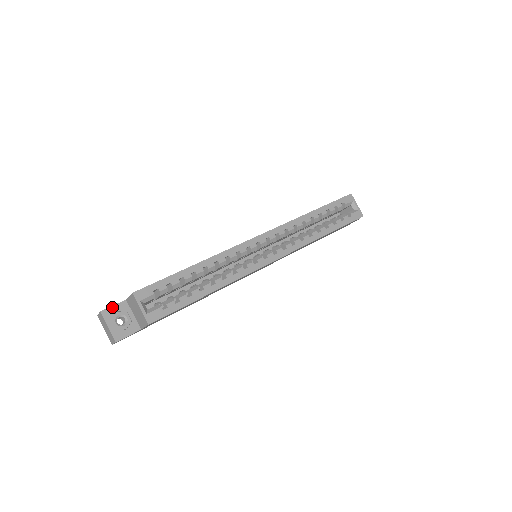
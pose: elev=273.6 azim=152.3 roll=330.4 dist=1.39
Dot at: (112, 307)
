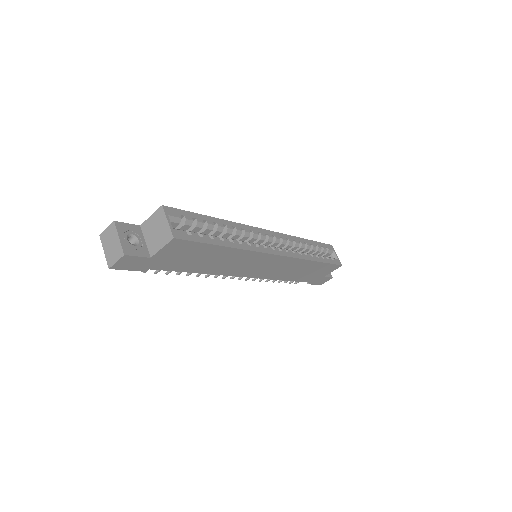
Dot at: (126, 224)
